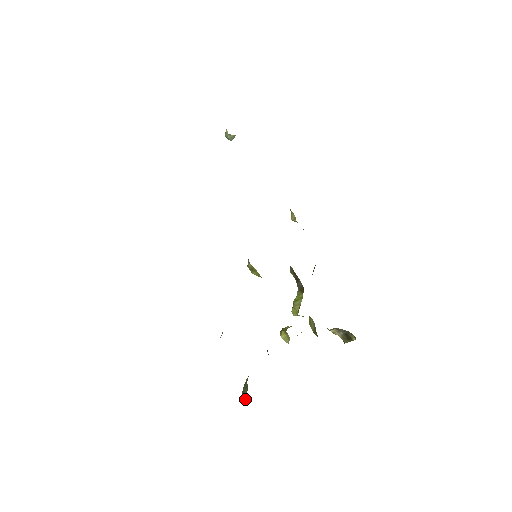
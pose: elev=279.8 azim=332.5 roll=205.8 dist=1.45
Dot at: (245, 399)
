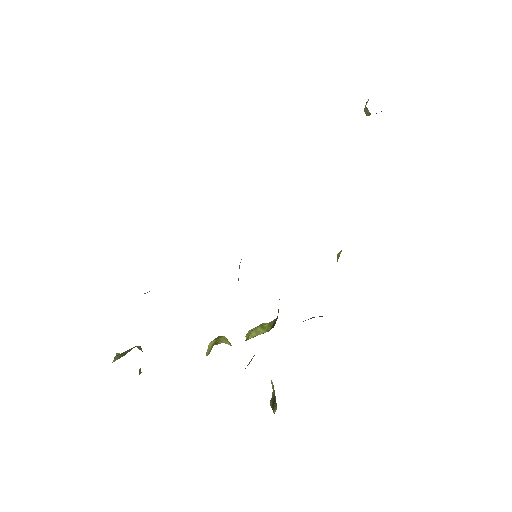
Dot at: (114, 361)
